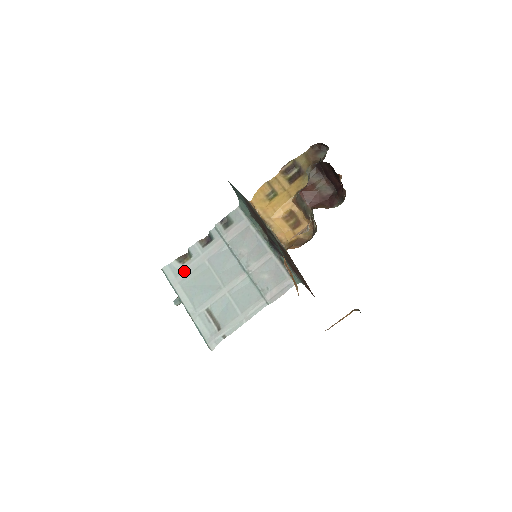
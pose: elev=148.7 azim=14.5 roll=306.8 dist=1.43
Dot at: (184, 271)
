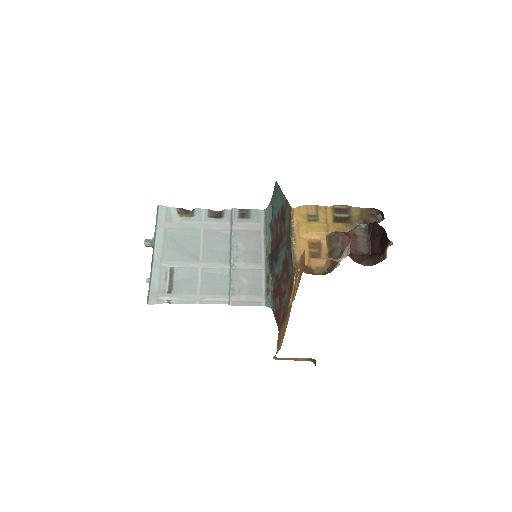
Dot at: (177, 222)
